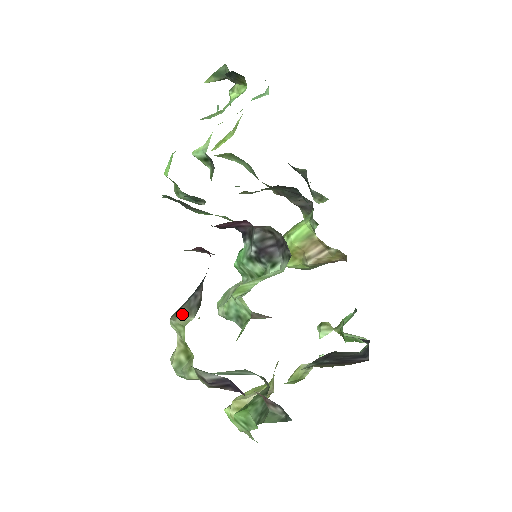
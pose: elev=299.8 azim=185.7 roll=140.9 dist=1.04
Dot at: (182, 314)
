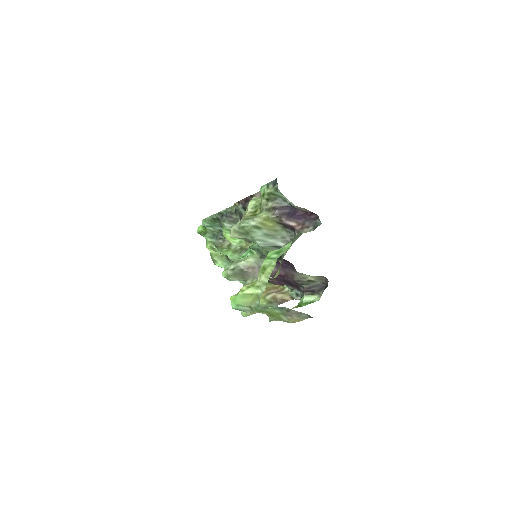
Dot at: occluded
